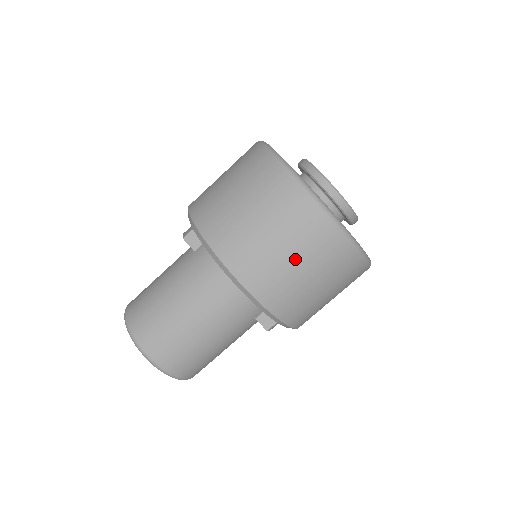
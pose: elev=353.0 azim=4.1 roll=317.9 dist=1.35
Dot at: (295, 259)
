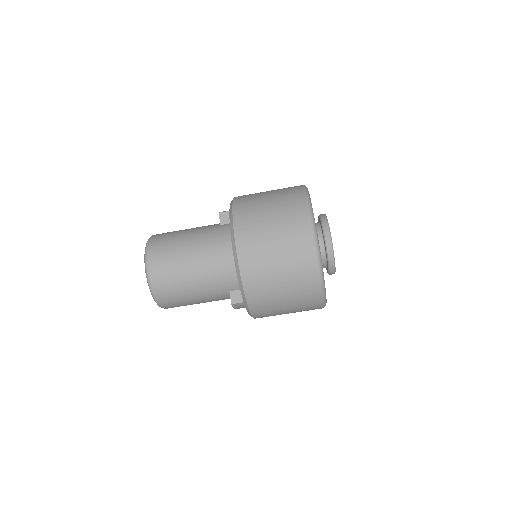
Dot at: (279, 258)
